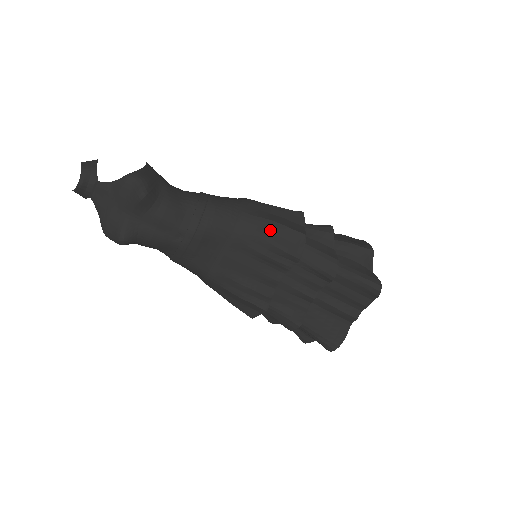
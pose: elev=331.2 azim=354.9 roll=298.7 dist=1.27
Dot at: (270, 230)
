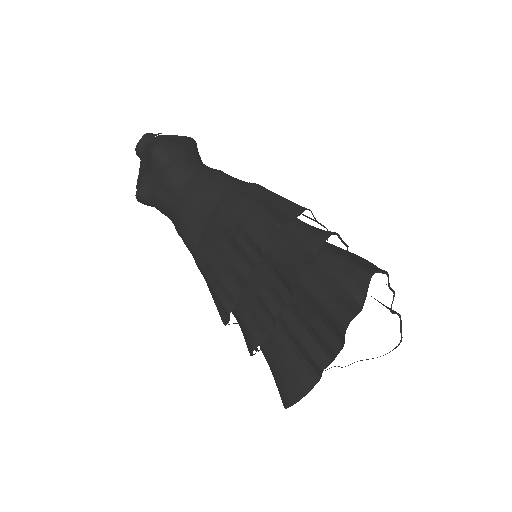
Dot at: (249, 211)
